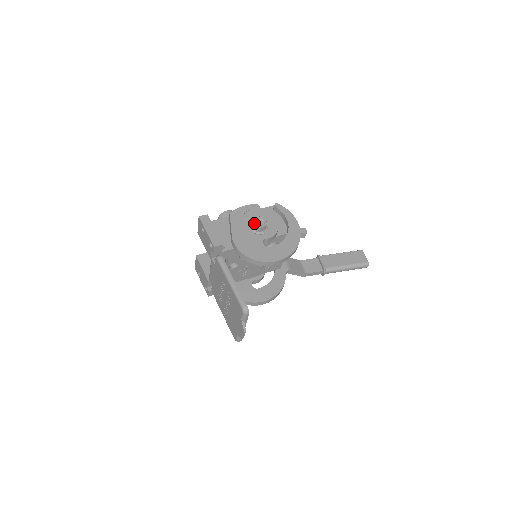
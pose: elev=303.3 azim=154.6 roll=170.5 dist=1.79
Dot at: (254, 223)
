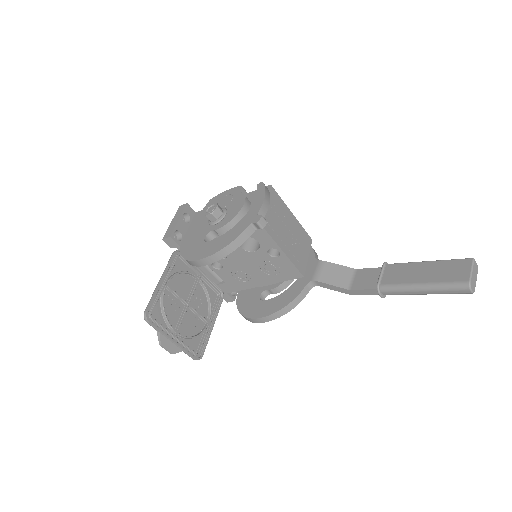
Dot at: (205, 210)
